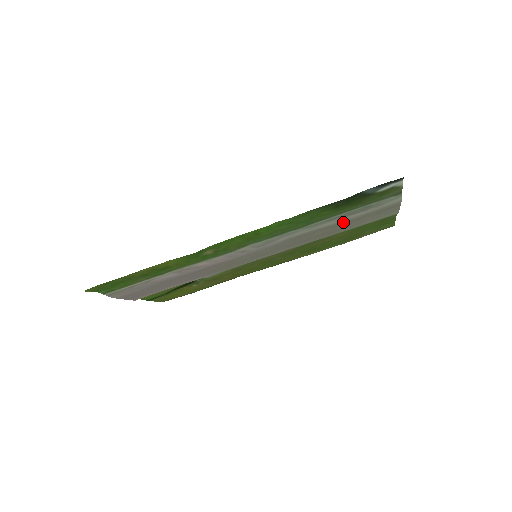
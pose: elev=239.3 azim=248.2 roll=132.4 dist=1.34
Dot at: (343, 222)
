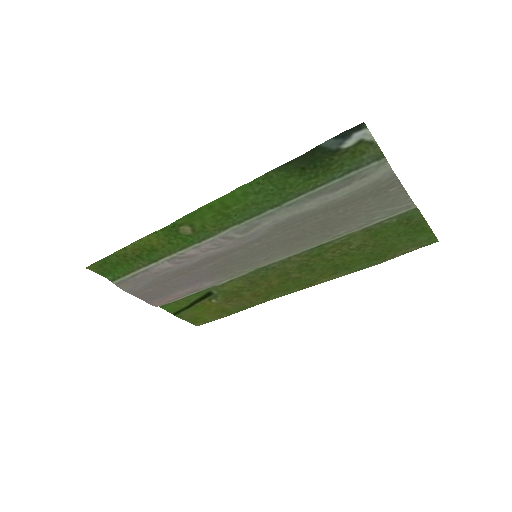
Dot at: (333, 205)
